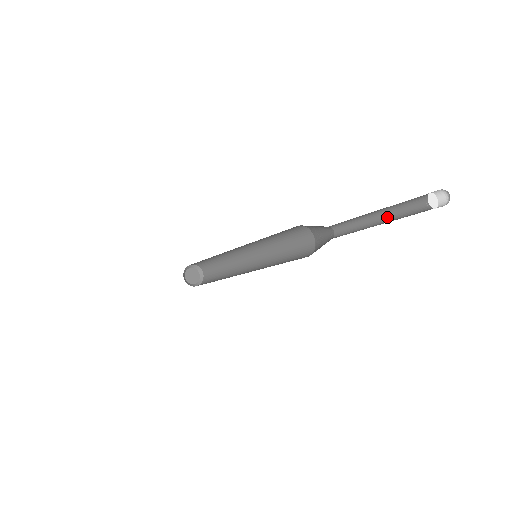
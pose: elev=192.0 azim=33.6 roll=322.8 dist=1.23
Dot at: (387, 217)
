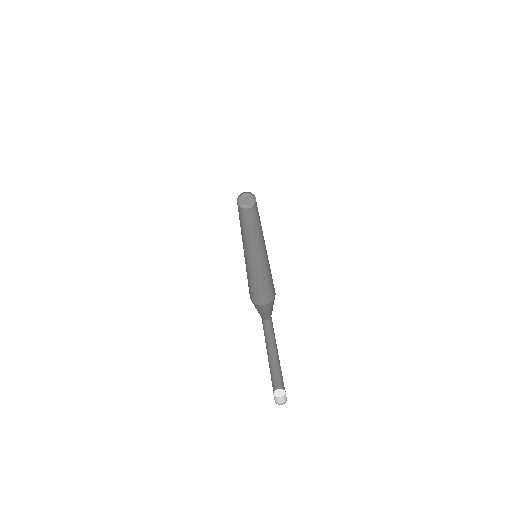
Dot at: (278, 356)
